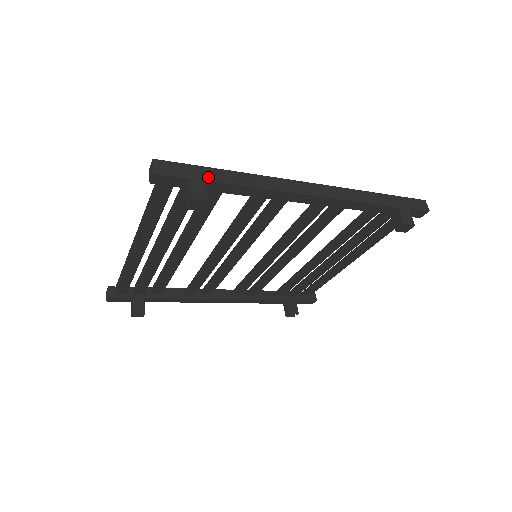
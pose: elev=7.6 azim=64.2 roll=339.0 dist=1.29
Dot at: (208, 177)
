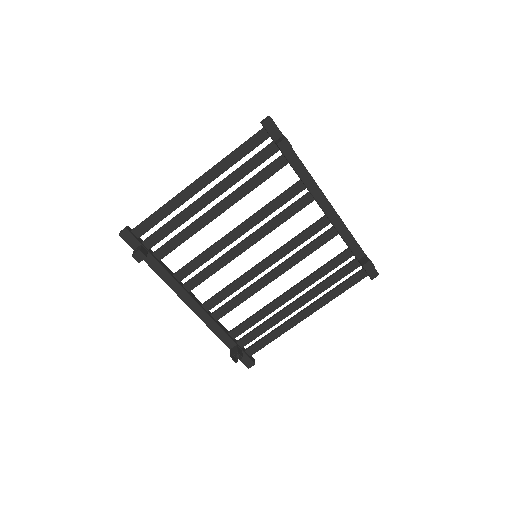
Dot at: occluded
